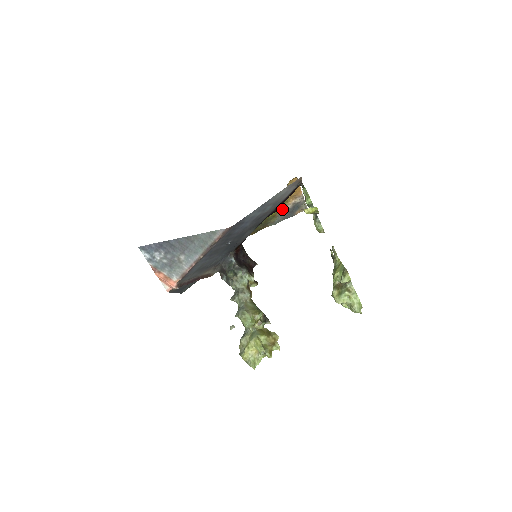
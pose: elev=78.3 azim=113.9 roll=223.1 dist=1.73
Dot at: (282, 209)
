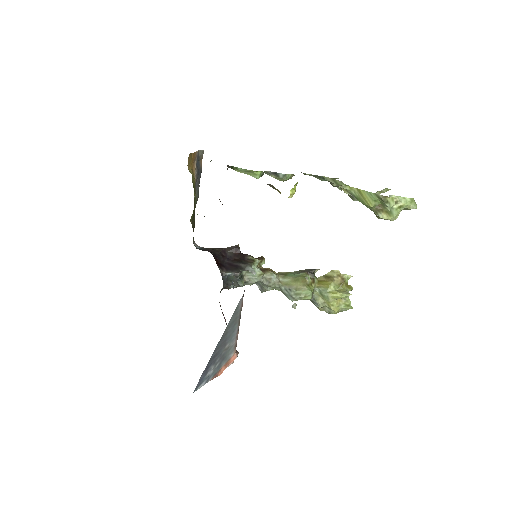
Dot at: occluded
